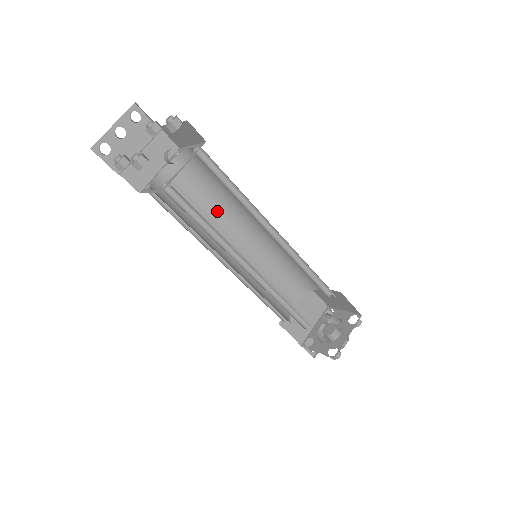
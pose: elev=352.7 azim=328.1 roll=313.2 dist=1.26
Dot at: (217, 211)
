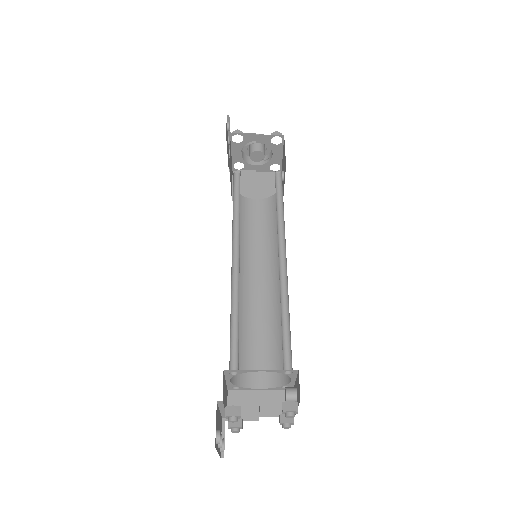
Dot at: occluded
